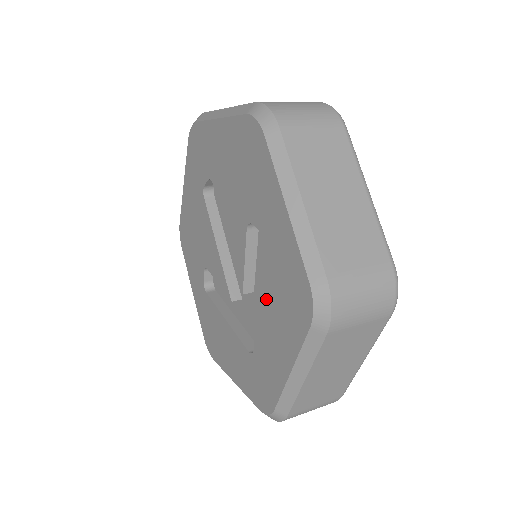
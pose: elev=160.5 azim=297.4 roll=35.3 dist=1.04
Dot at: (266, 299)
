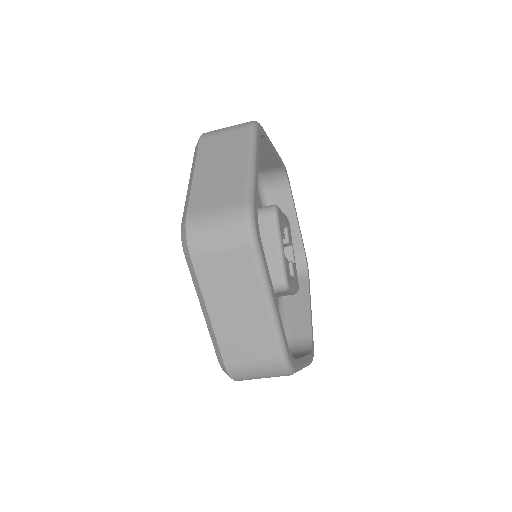
Dot at: occluded
